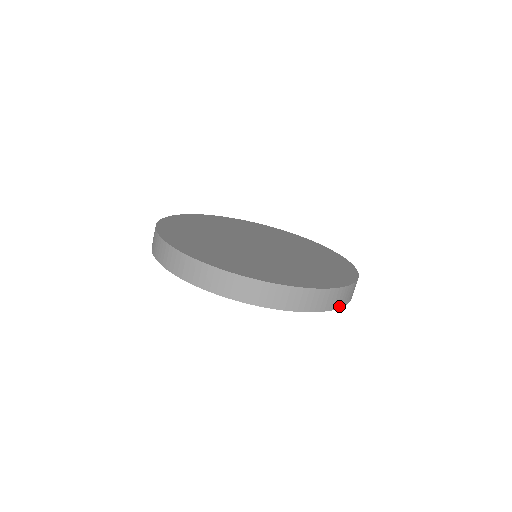
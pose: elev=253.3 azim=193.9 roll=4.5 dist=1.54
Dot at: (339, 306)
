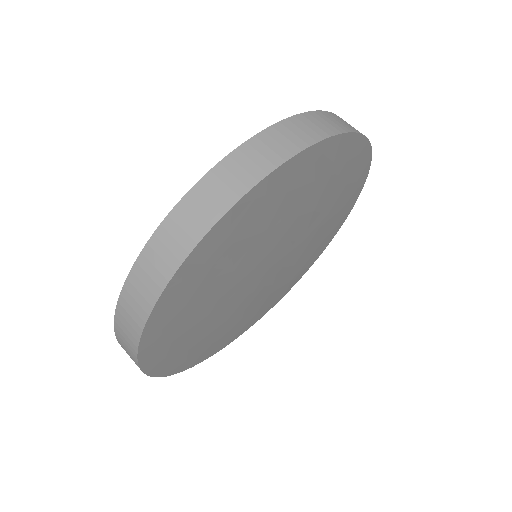
Dot at: occluded
